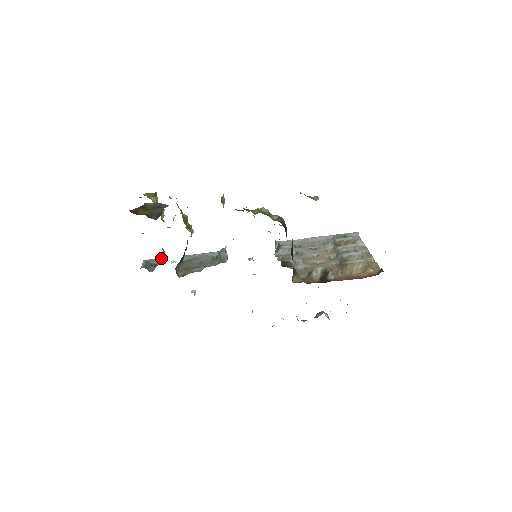
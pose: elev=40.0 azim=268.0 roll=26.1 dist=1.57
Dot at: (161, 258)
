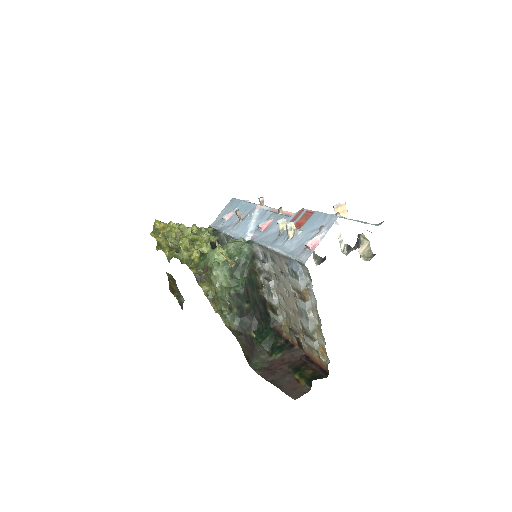
Dot at: occluded
